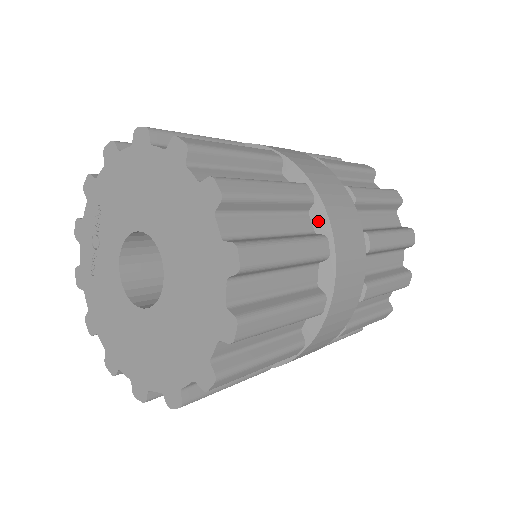
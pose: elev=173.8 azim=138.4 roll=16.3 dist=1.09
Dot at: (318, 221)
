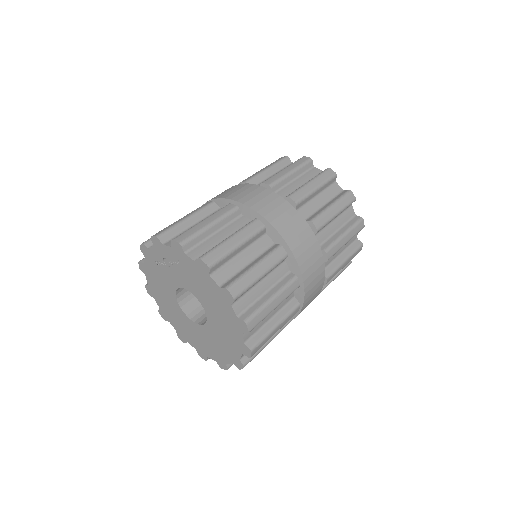
Dot at: occluded
